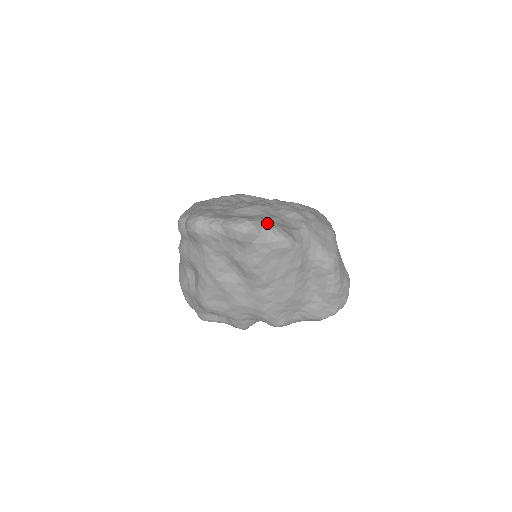
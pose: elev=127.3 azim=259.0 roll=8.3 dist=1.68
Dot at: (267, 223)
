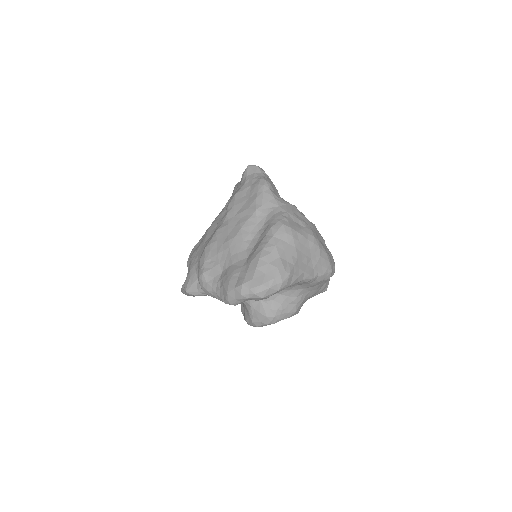
Dot at: occluded
